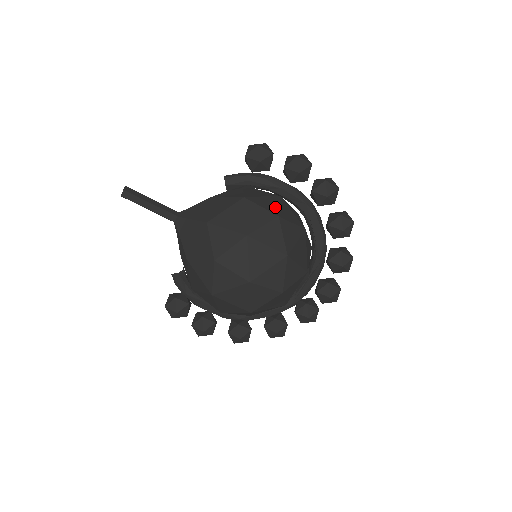
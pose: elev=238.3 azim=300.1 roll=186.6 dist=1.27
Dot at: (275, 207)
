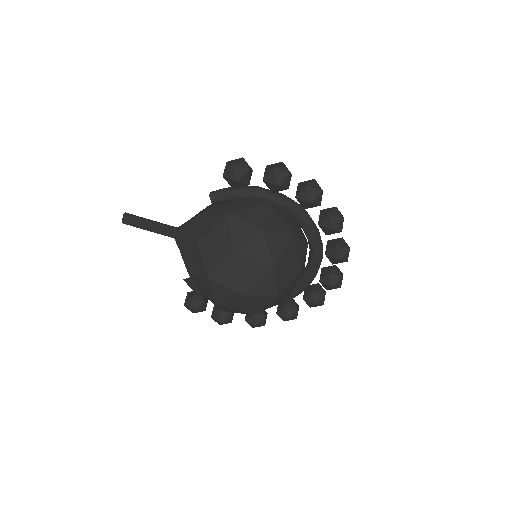
Dot at: (260, 219)
